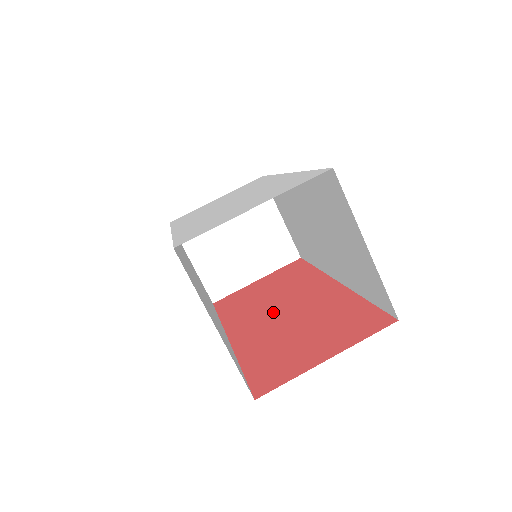
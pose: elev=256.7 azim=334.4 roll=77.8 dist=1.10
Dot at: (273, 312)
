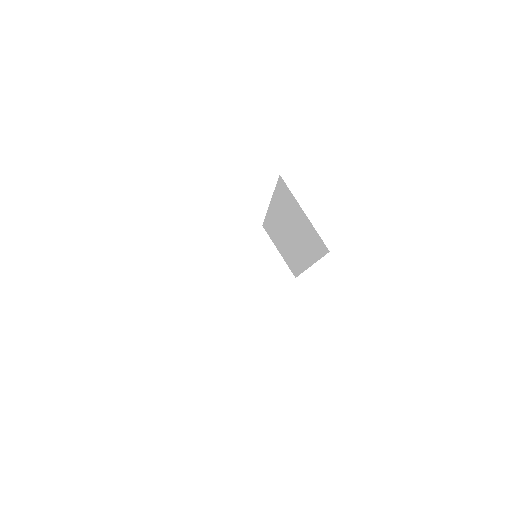
Dot at: occluded
